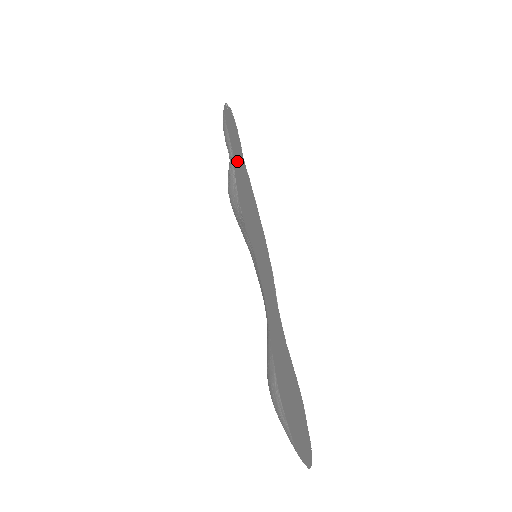
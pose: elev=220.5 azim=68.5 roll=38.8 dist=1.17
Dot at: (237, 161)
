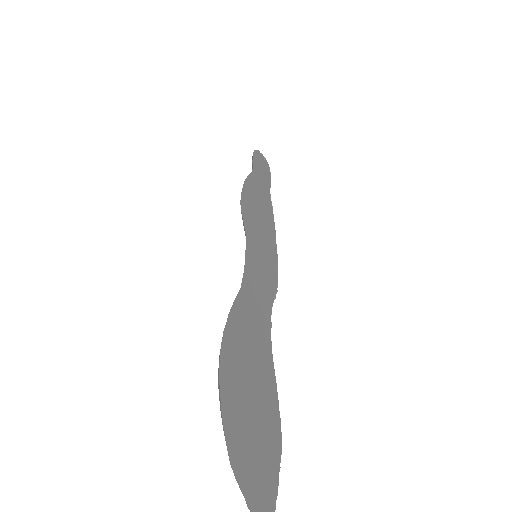
Dot at: (256, 181)
